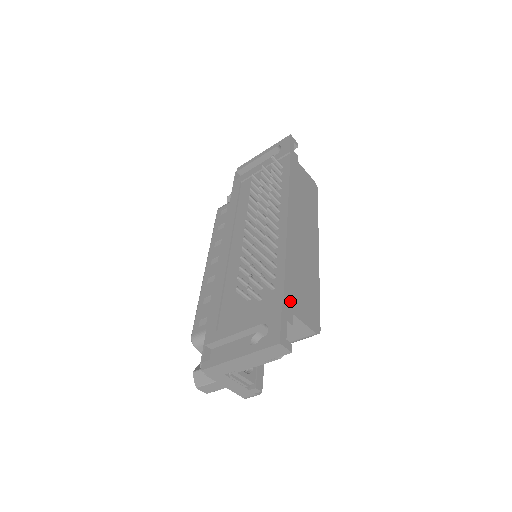
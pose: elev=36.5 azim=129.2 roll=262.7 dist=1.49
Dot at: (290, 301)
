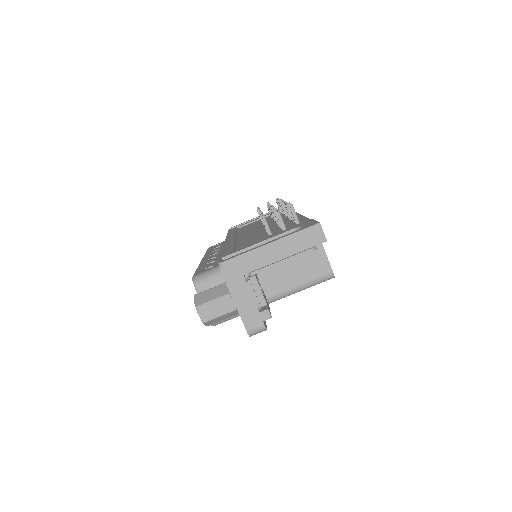
Dot at: occluded
